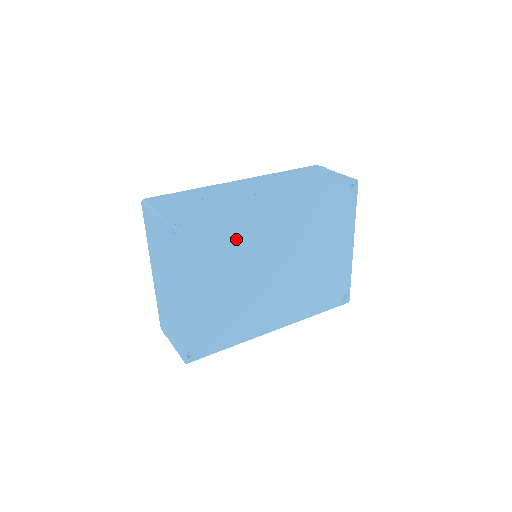
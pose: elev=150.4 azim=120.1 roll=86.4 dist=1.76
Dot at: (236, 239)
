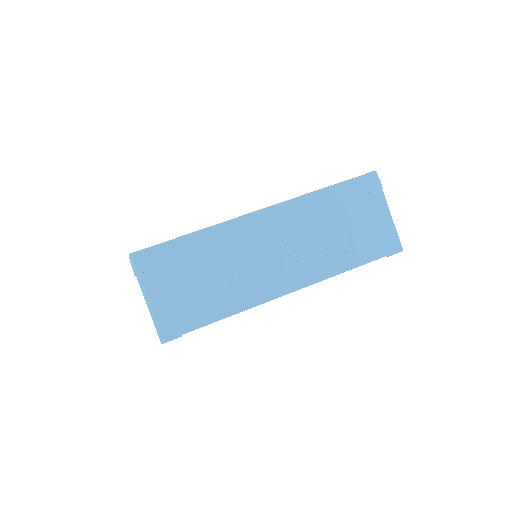
Dot at: occluded
